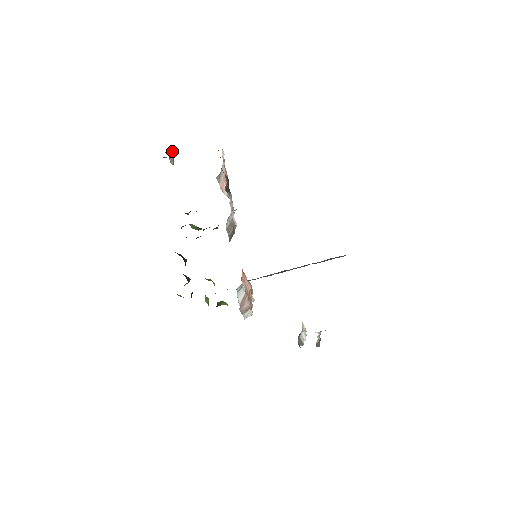
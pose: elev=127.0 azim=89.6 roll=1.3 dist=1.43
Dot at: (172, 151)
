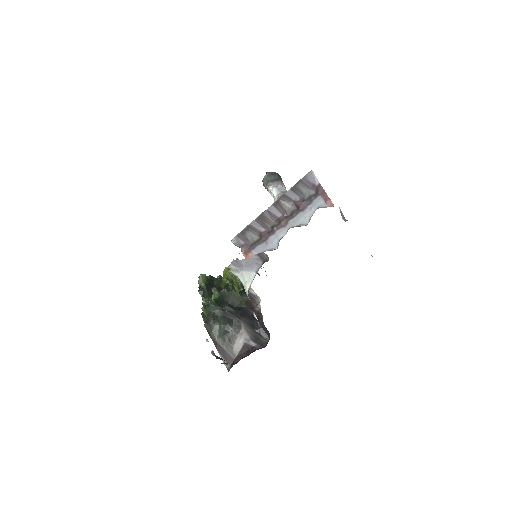
Dot at: (214, 354)
